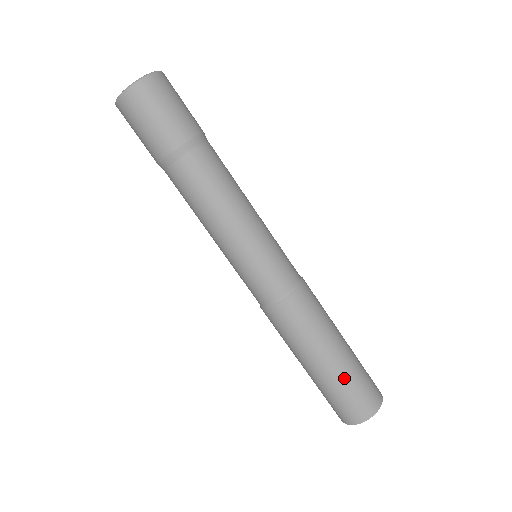
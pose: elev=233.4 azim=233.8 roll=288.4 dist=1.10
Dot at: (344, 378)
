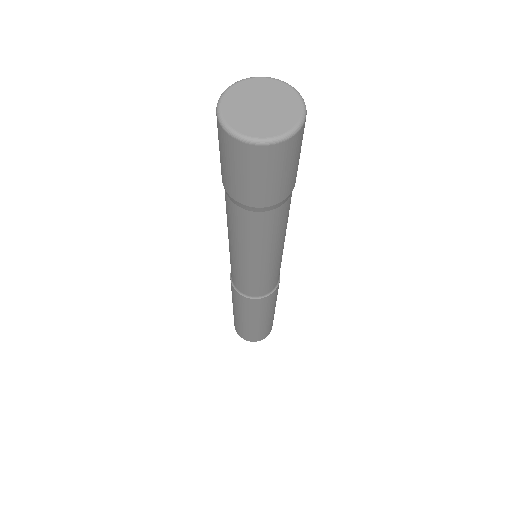
Dot at: (263, 328)
